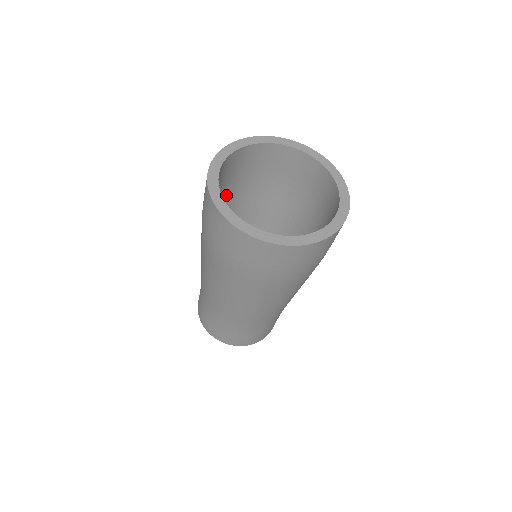
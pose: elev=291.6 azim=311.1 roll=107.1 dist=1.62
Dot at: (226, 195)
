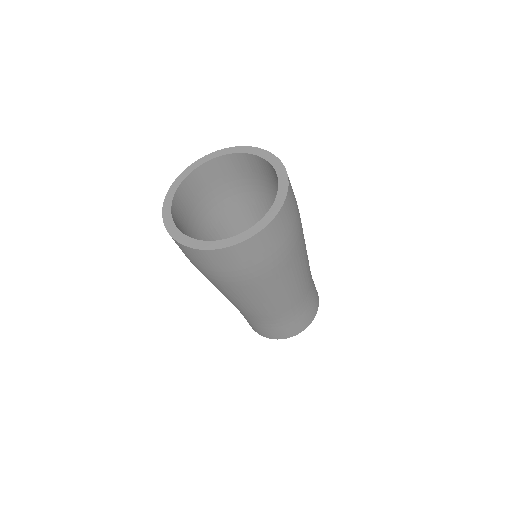
Dot at: (215, 206)
